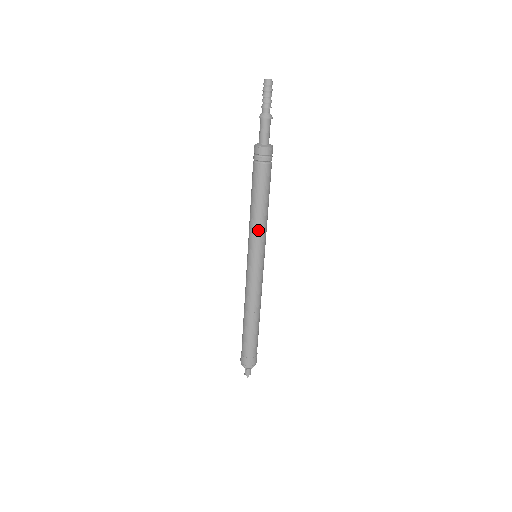
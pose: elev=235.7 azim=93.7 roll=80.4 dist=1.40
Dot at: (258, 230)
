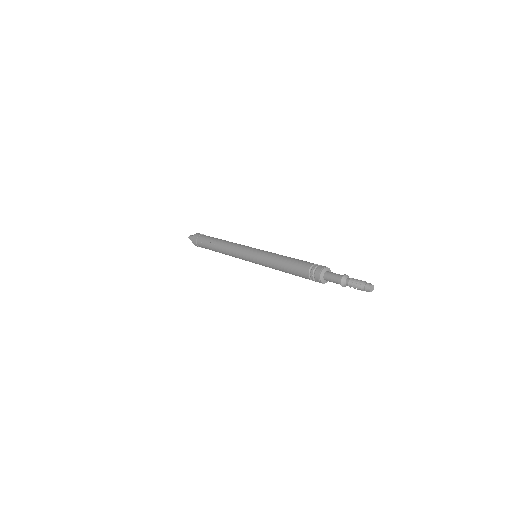
Dot at: (272, 268)
